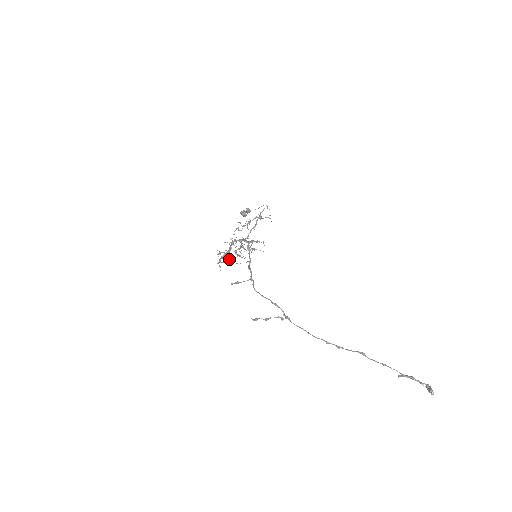
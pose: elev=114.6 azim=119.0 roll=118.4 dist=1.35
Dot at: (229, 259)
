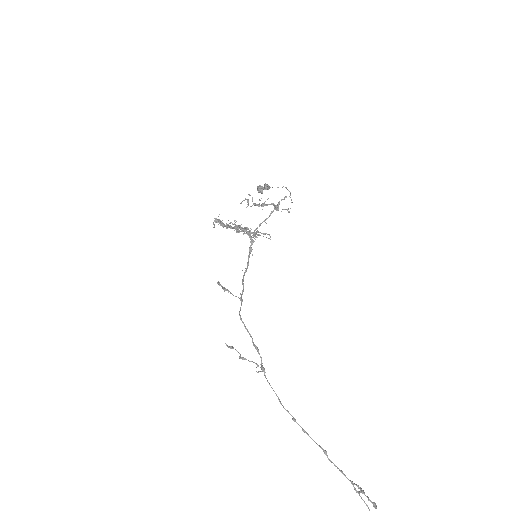
Dot at: occluded
